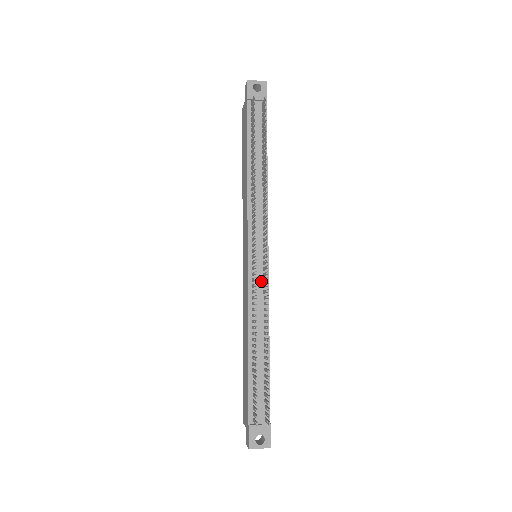
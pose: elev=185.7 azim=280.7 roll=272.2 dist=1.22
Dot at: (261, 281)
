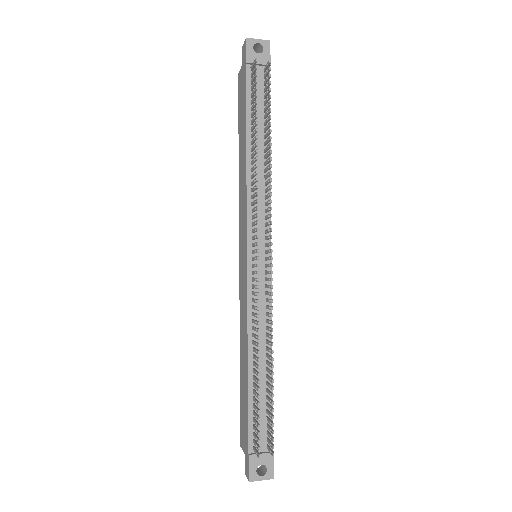
Dot at: (263, 287)
